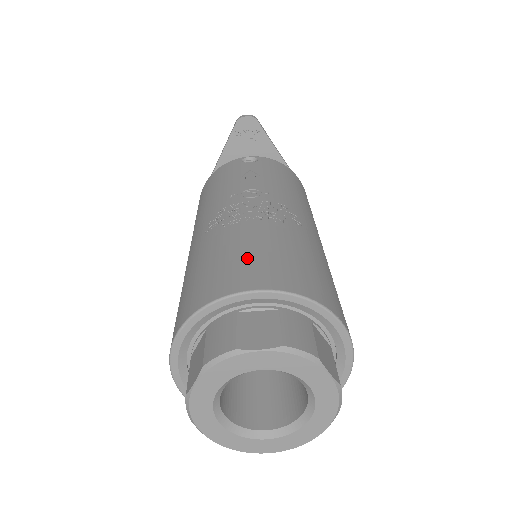
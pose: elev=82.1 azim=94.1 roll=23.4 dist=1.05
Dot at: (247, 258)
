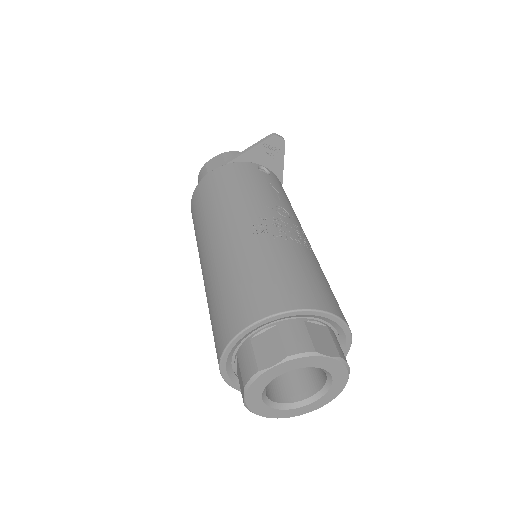
Dot at: (309, 280)
